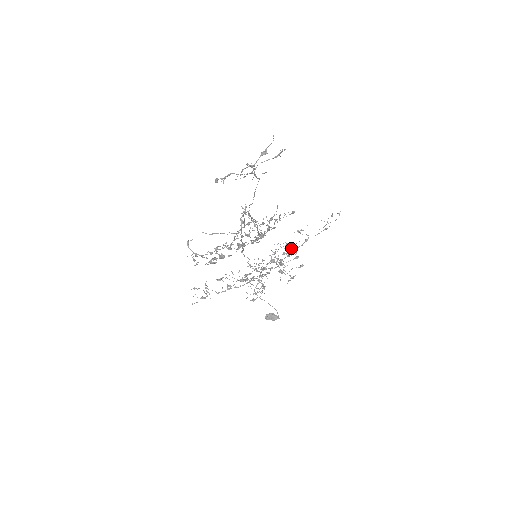
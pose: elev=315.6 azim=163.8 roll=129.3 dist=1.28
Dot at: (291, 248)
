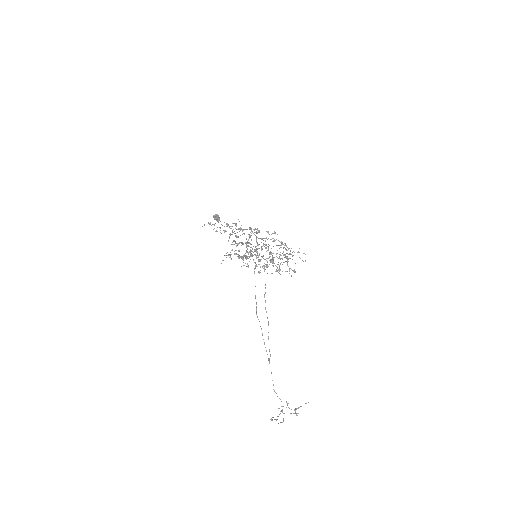
Dot at: (274, 233)
